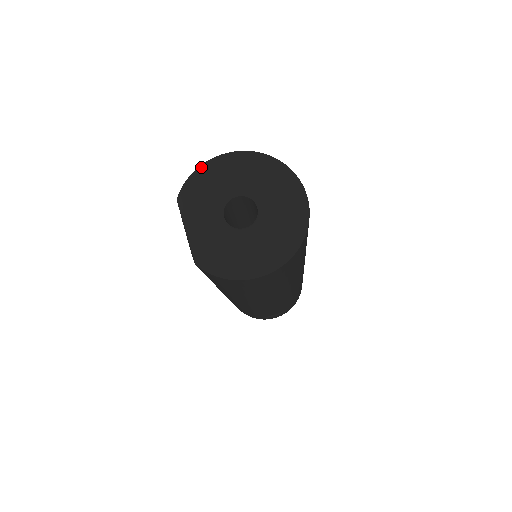
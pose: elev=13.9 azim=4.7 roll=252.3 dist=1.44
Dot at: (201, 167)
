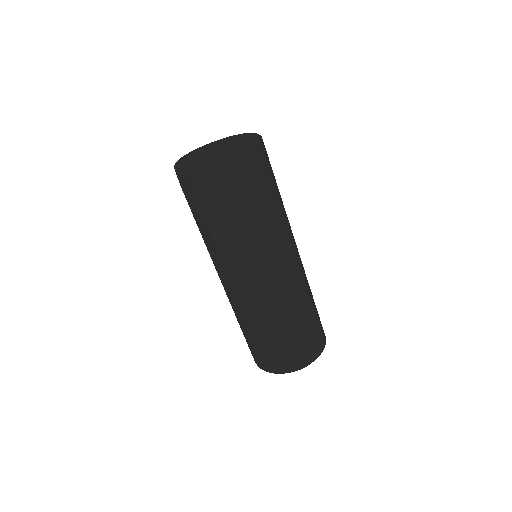
Dot at: (185, 155)
